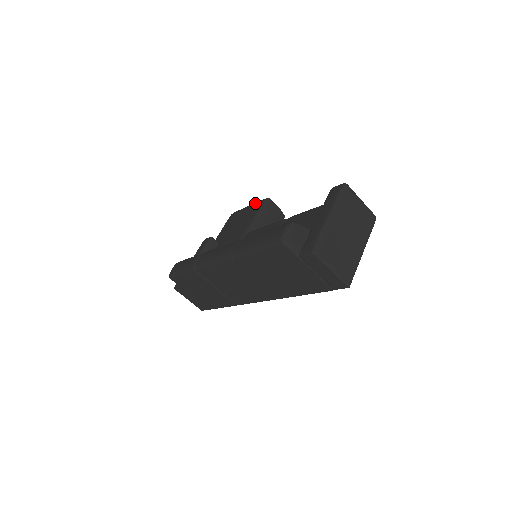
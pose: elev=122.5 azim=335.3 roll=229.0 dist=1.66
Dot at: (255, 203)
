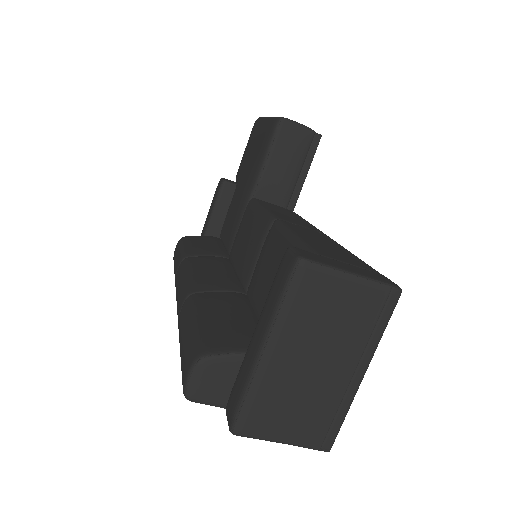
Dot at: (268, 122)
